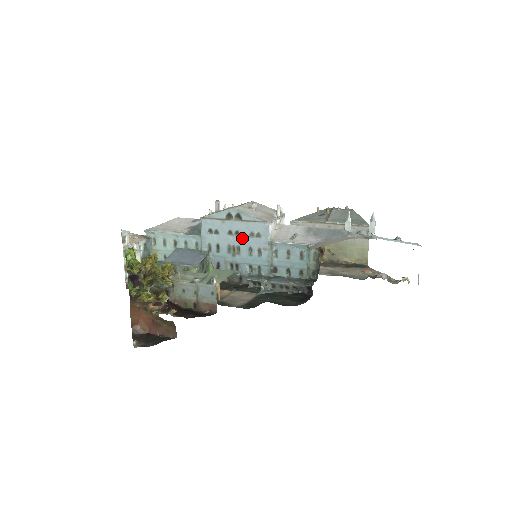
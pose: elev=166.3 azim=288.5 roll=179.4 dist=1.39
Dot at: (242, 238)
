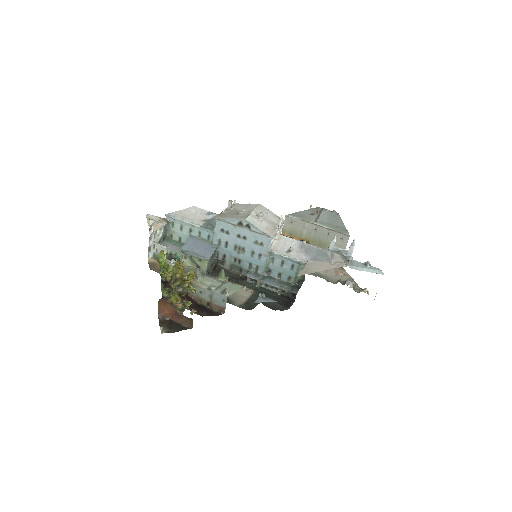
Dot at: (248, 243)
